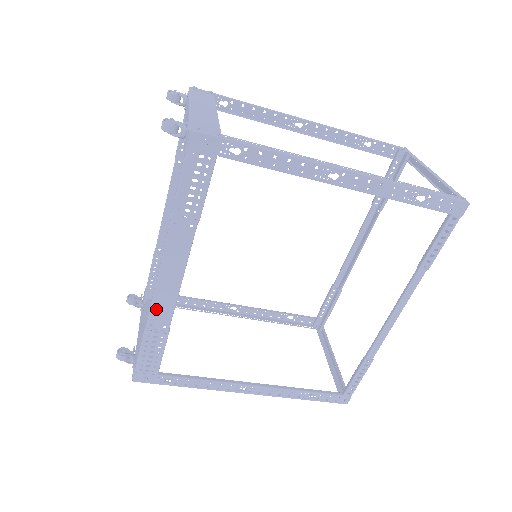
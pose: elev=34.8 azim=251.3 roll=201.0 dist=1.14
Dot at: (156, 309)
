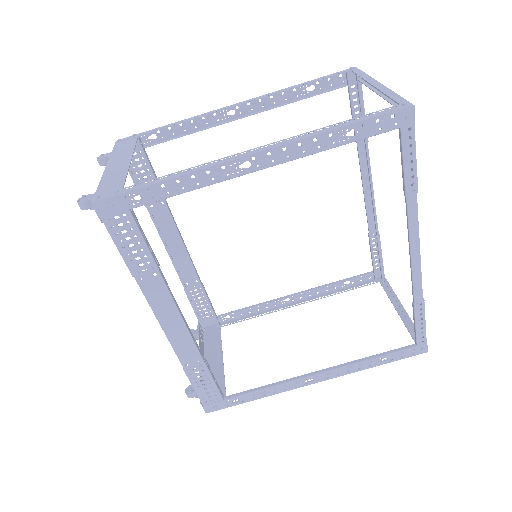
Dot at: (180, 351)
